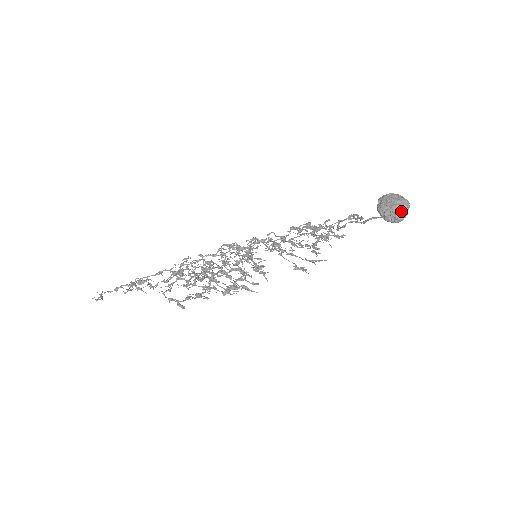
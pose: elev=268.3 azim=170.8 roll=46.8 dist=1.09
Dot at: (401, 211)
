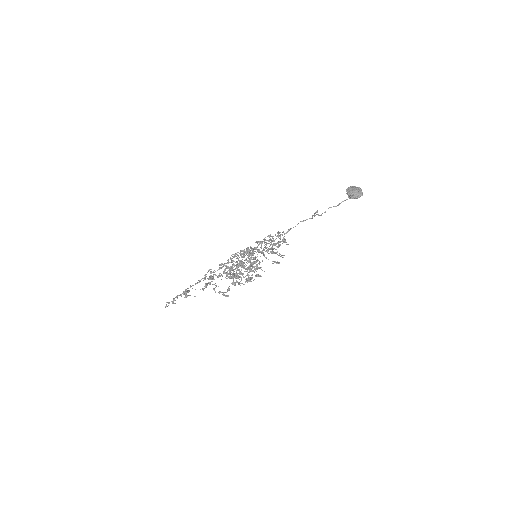
Dot at: (361, 192)
